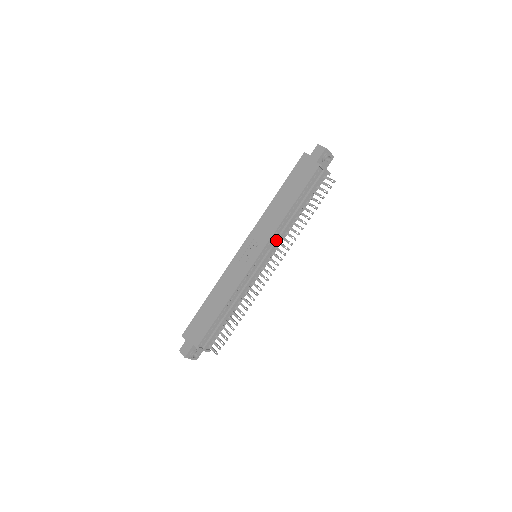
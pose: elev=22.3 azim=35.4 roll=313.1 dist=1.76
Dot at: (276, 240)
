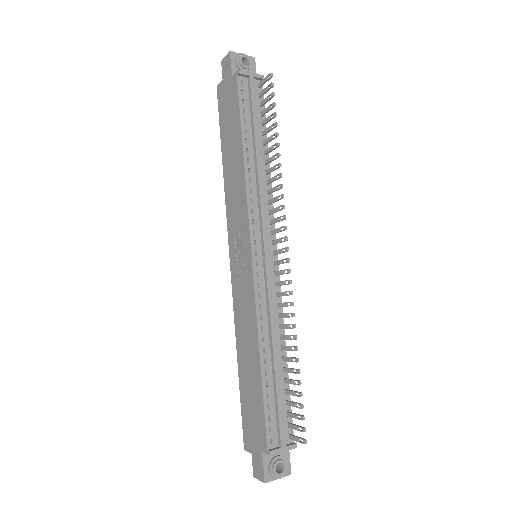
Dot at: (259, 210)
